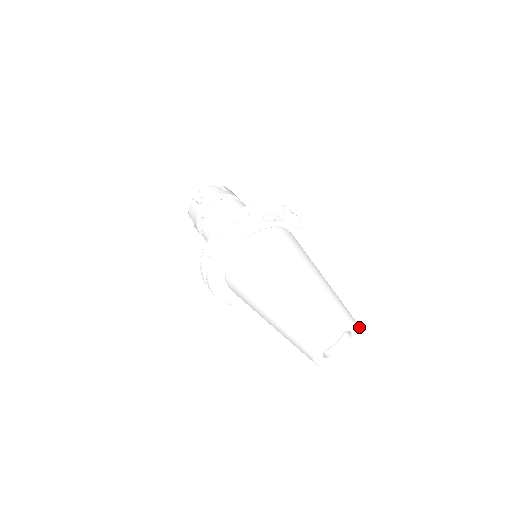
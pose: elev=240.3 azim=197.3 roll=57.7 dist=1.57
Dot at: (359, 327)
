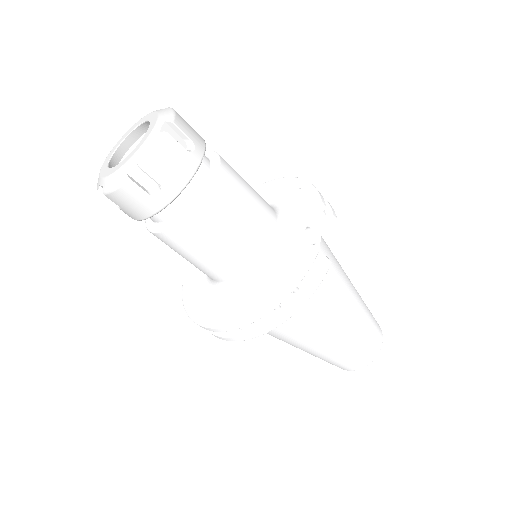
Dot at: occluded
